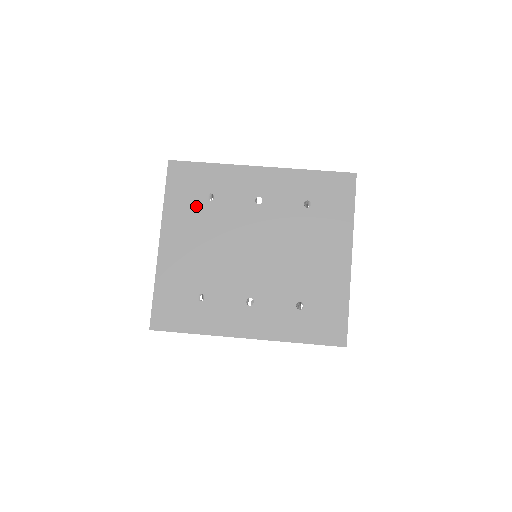
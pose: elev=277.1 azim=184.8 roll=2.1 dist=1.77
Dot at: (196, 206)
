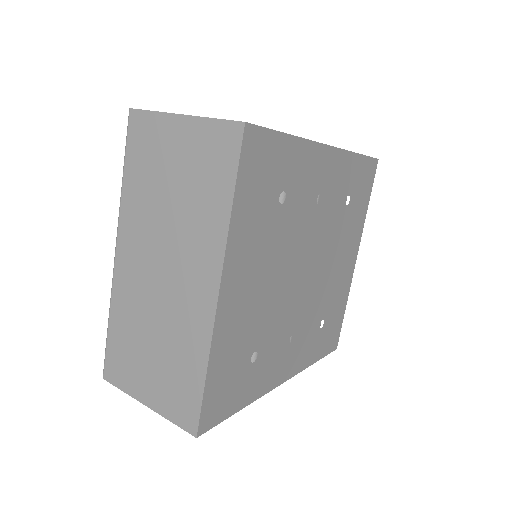
Dot at: (267, 215)
